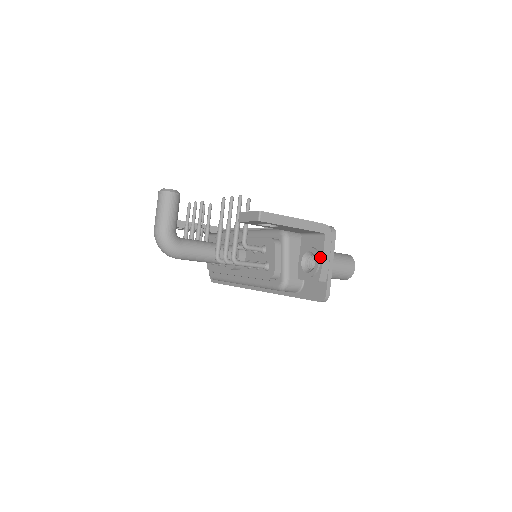
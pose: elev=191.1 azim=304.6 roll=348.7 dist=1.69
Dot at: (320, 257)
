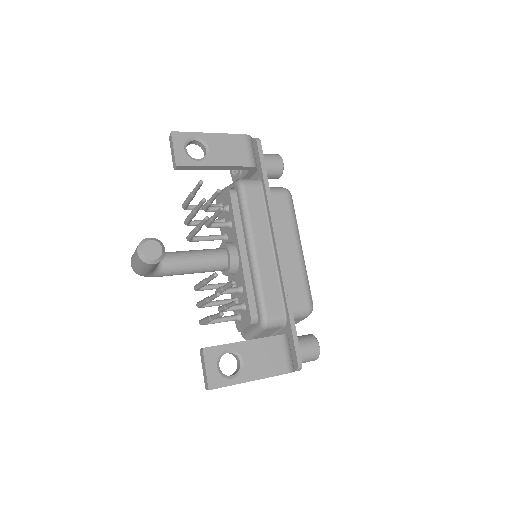
Dot at: occluded
